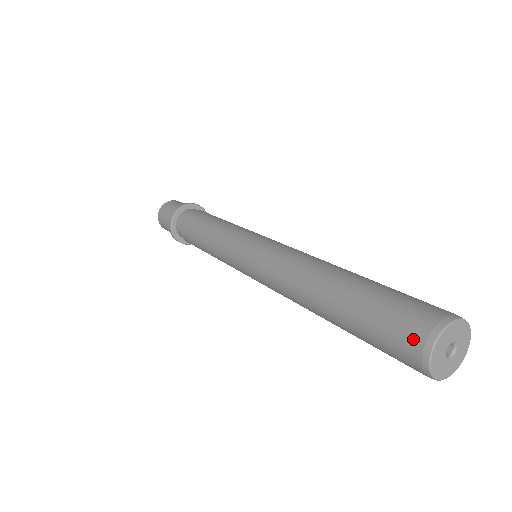
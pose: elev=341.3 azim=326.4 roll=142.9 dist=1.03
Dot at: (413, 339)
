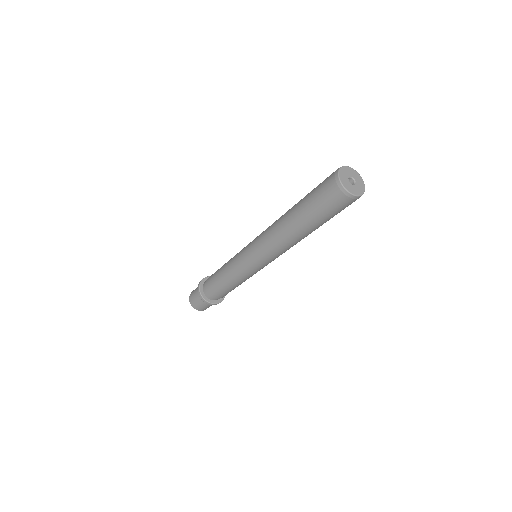
Dot at: (334, 191)
